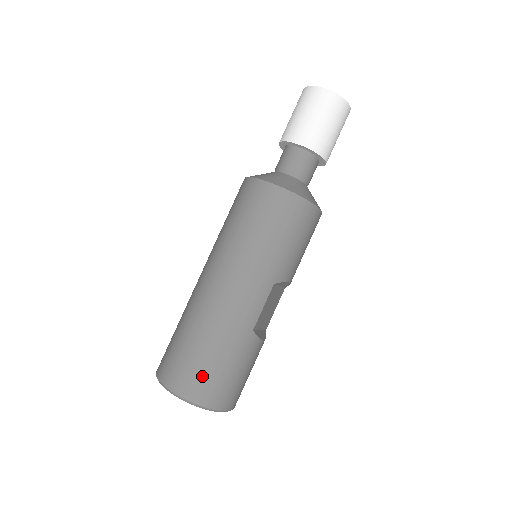
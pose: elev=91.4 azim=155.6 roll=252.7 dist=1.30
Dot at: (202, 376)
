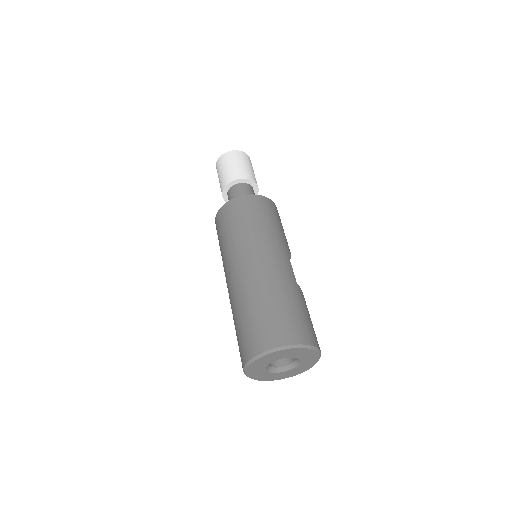
Dot at: (291, 322)
